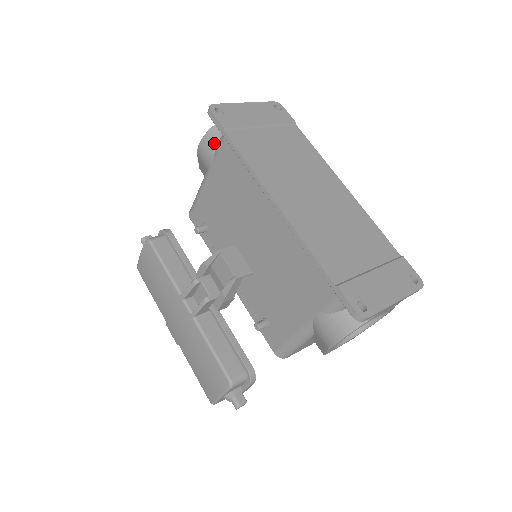
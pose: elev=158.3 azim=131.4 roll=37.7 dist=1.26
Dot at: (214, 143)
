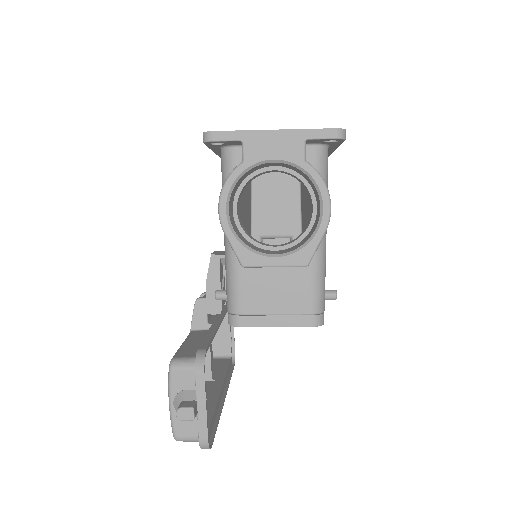
Dot at: occluded
